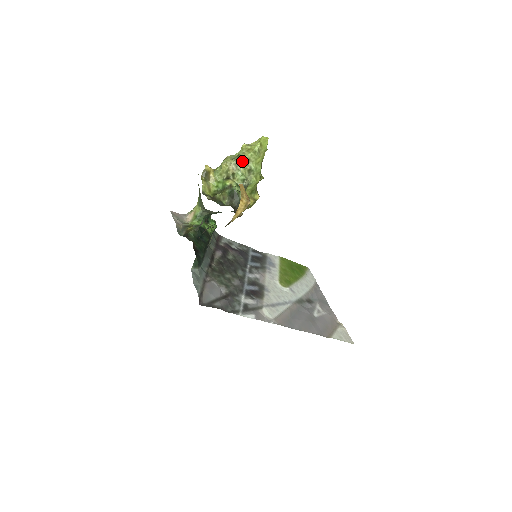
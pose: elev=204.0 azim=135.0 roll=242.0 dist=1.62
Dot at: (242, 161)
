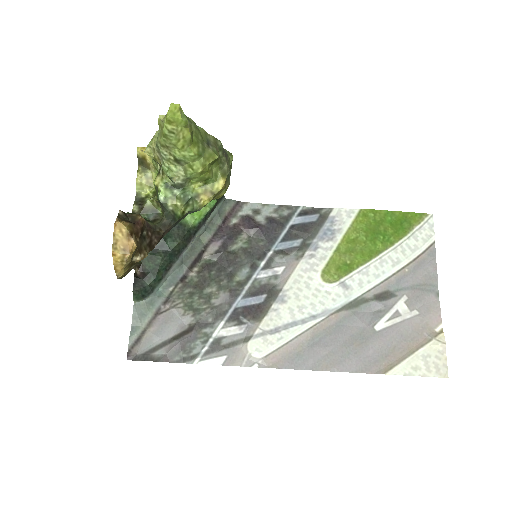
Dot at: (159, 149)
